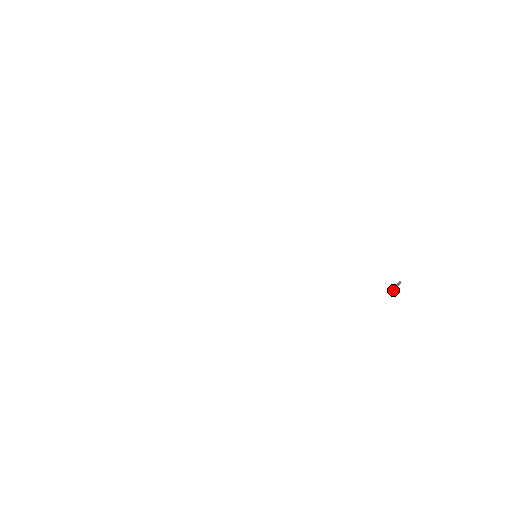
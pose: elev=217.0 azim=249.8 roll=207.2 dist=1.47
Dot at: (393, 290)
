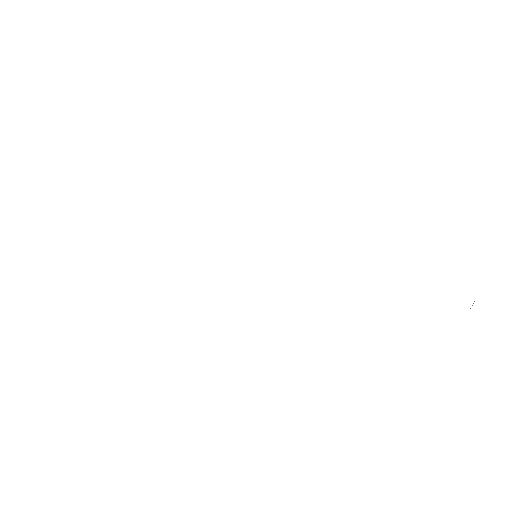
Dot at: occluded
